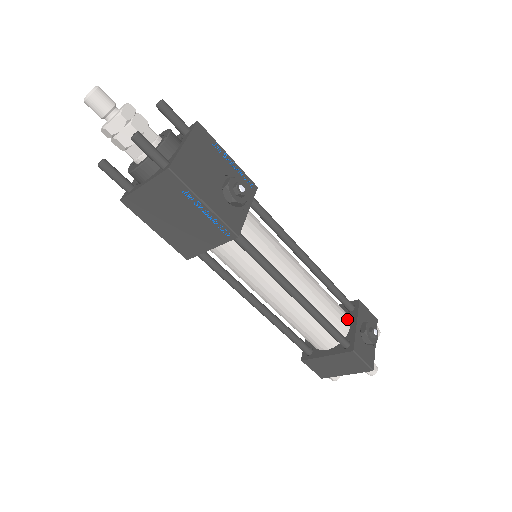
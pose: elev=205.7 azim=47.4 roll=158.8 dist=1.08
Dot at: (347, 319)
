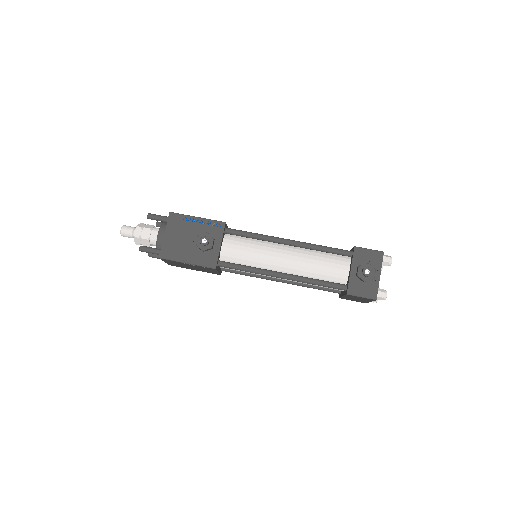
Dot at: (345, 267)
